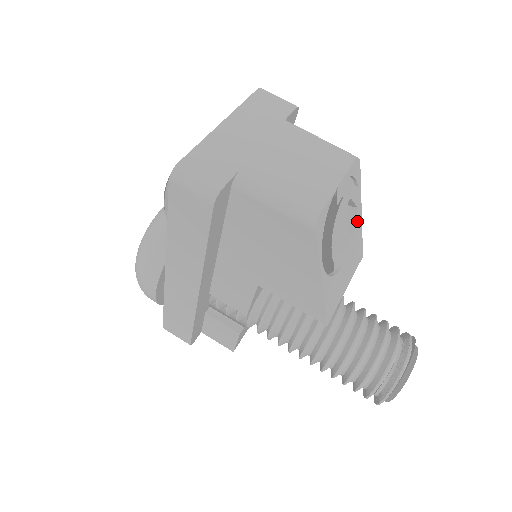
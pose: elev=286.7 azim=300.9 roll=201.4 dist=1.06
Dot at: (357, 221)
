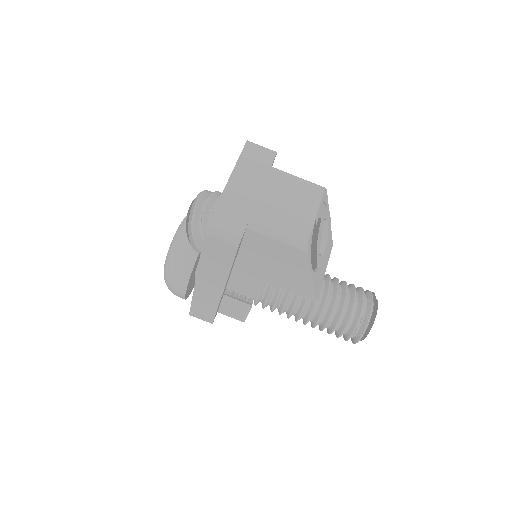
Dot at: (329, 229)
